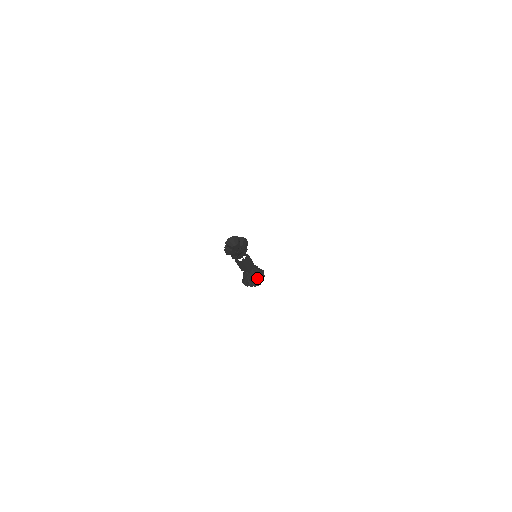
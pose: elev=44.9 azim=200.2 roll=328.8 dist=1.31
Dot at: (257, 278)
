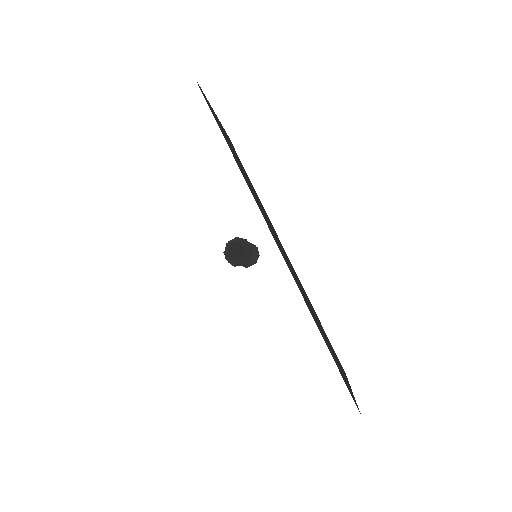
Dot at: (247, 263)
